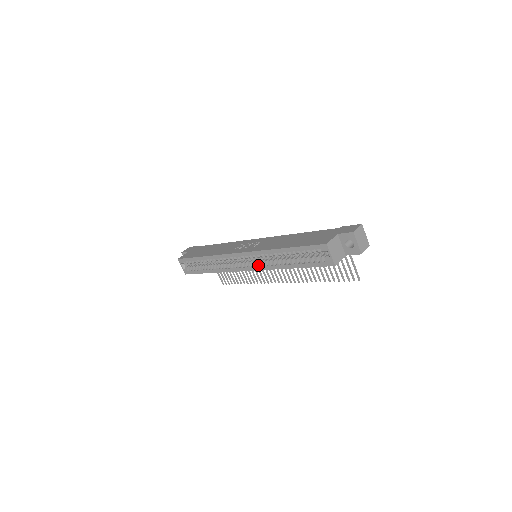
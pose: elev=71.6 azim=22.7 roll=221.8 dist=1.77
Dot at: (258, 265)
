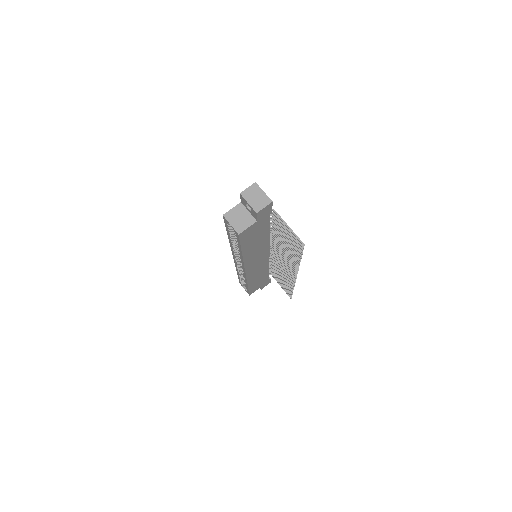
Dot at: occluded
